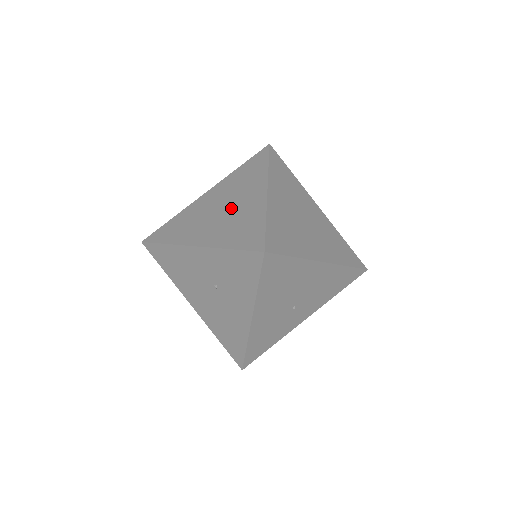
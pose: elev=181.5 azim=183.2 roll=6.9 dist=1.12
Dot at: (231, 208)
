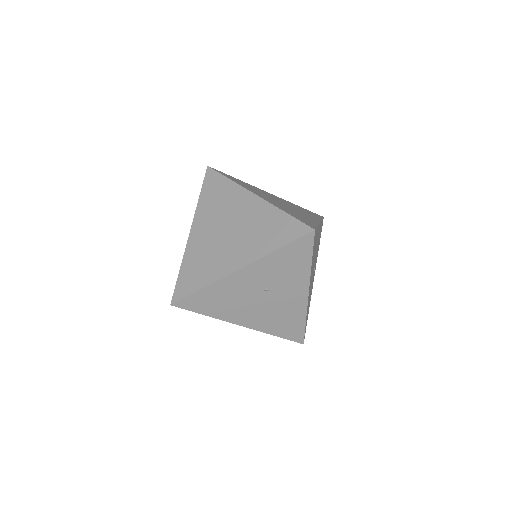
Dot at: (238, 225)
